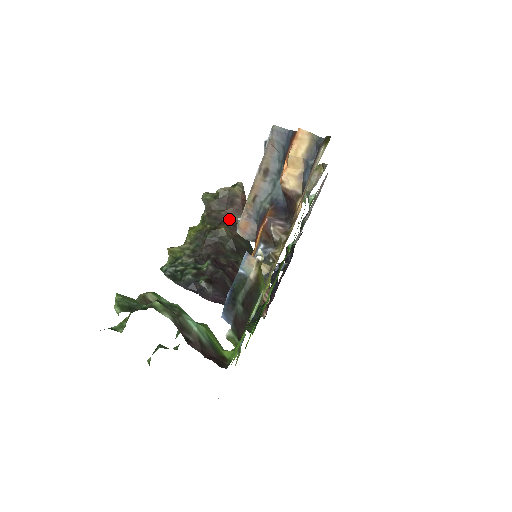
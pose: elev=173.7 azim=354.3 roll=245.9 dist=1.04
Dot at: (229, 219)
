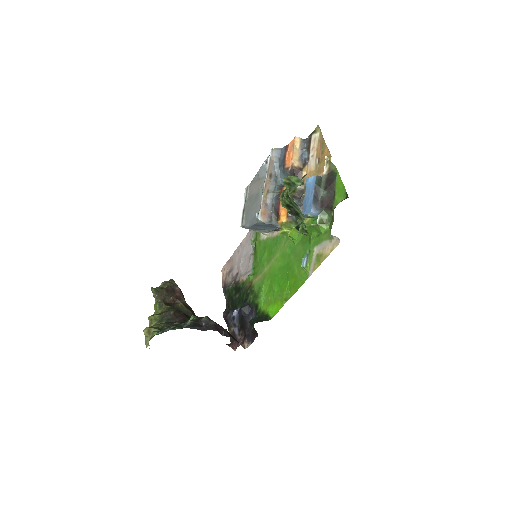
Dot at: (177, 302)
